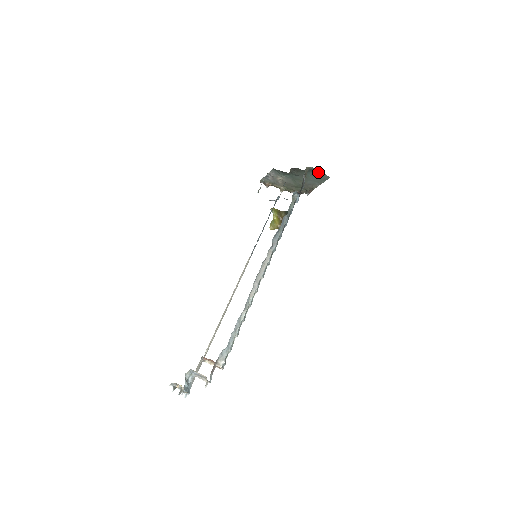
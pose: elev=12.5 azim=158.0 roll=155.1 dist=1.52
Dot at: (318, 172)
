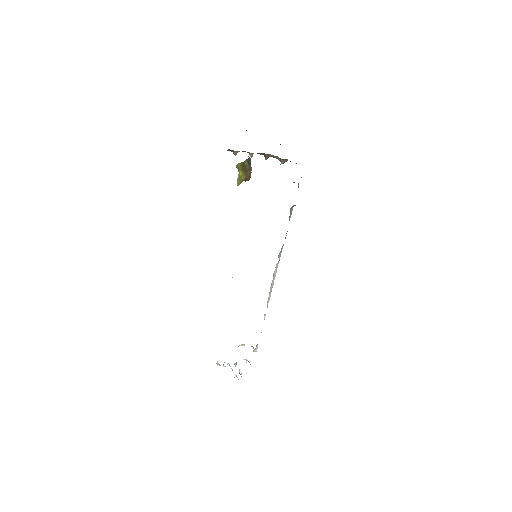
Dot at: occluded
